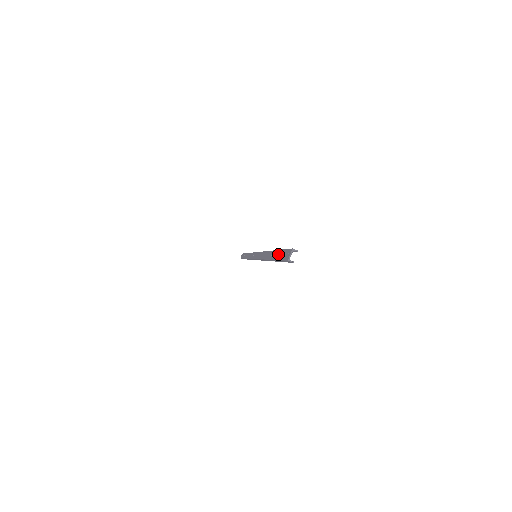
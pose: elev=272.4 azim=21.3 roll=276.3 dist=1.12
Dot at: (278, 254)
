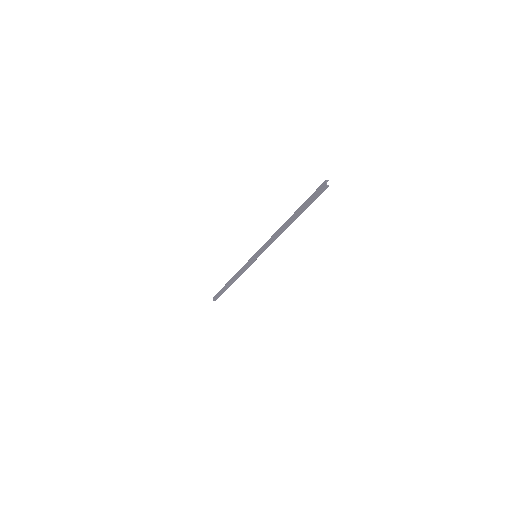
Dot at: (306, 202)
